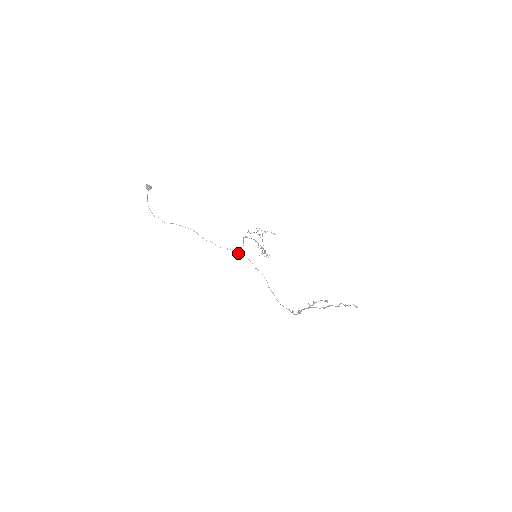
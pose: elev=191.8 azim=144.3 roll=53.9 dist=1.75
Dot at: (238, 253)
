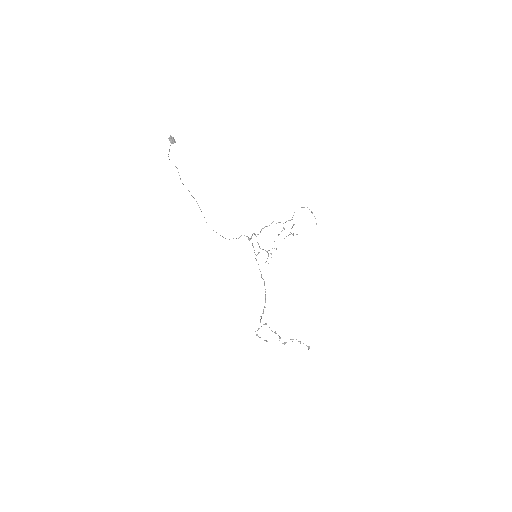
Dot at: (248, 237)
